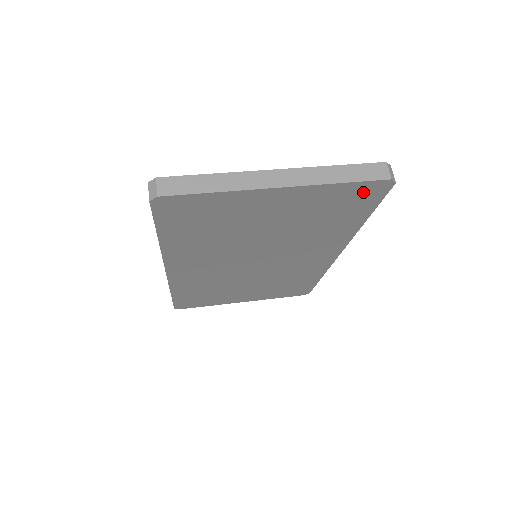
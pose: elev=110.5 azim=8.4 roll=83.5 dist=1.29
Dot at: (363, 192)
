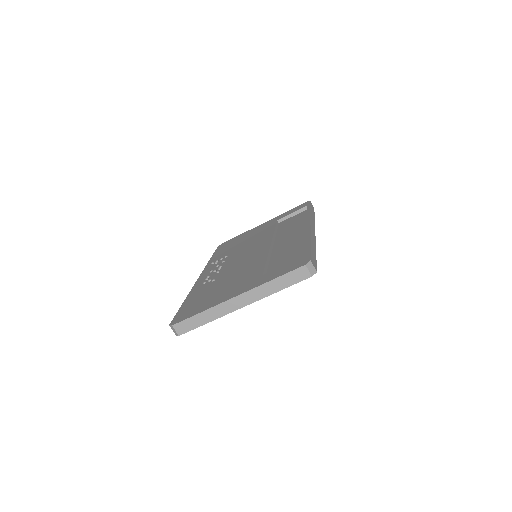
Dot at: occluded
